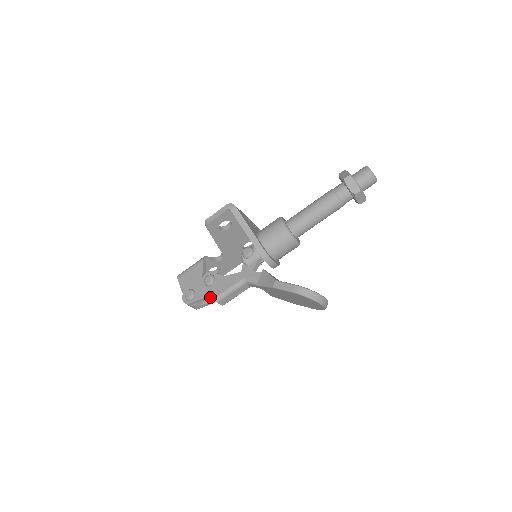
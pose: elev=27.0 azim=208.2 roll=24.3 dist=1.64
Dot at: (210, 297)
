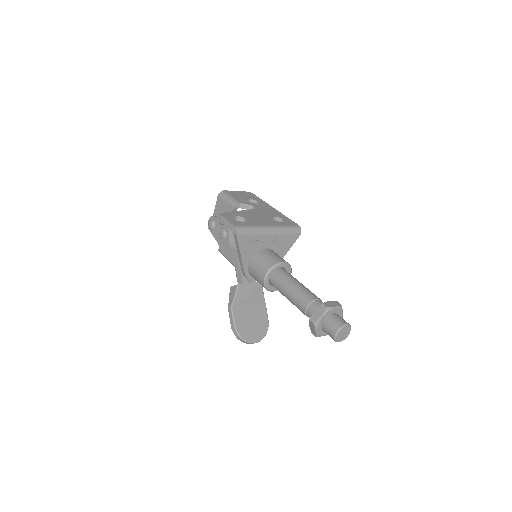
Dot at: occluded
